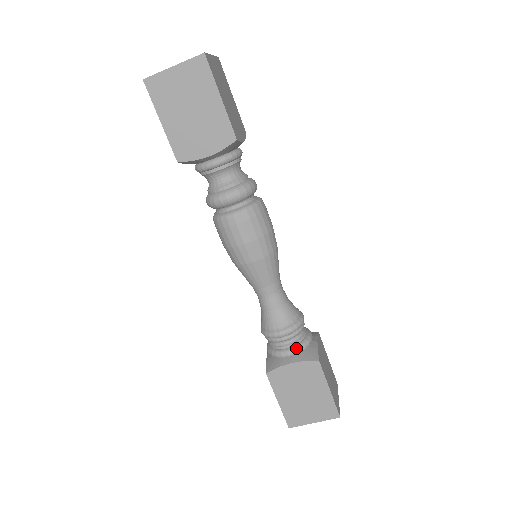
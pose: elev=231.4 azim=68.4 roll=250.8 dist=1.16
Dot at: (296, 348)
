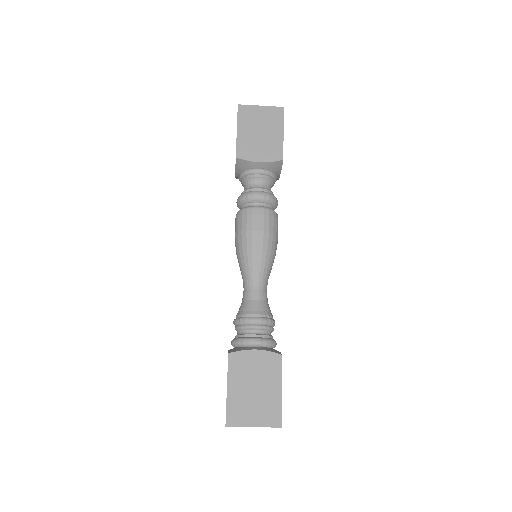
Dot at: (264, 339)
